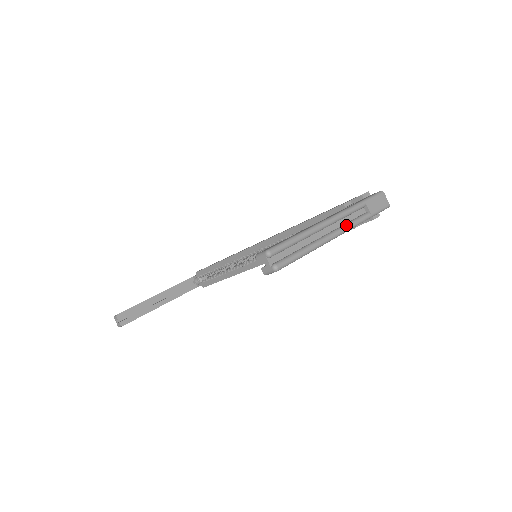
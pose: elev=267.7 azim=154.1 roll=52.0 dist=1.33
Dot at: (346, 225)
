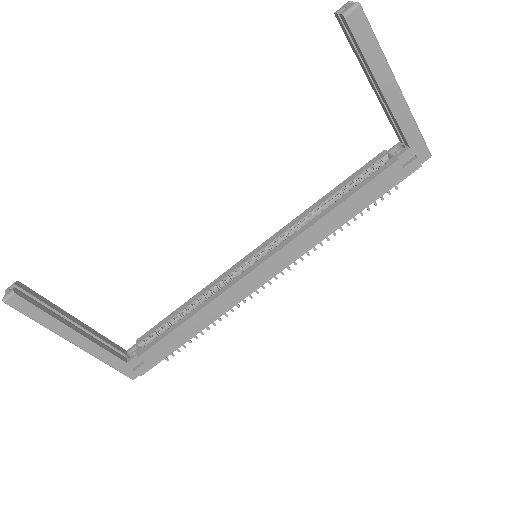
Dot at: (402, 98)
